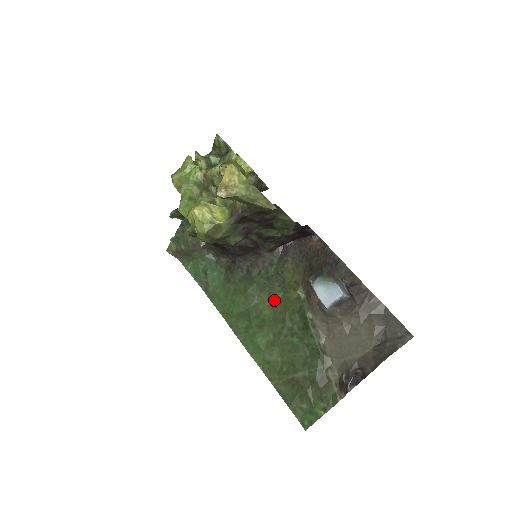
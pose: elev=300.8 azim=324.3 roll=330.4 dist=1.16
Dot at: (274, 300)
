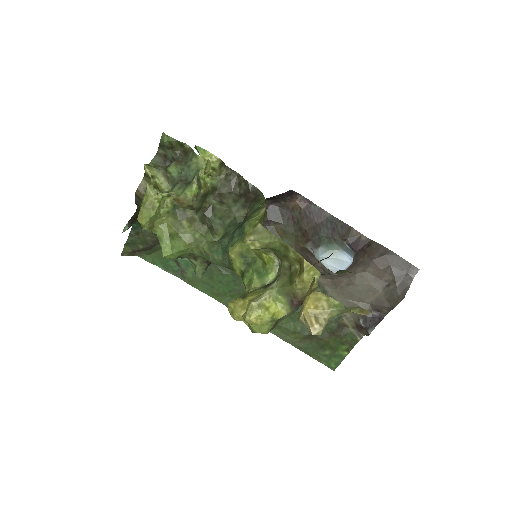
Dot at: occluded
